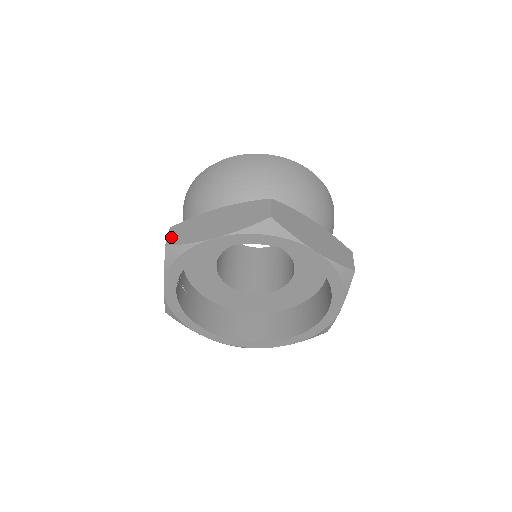
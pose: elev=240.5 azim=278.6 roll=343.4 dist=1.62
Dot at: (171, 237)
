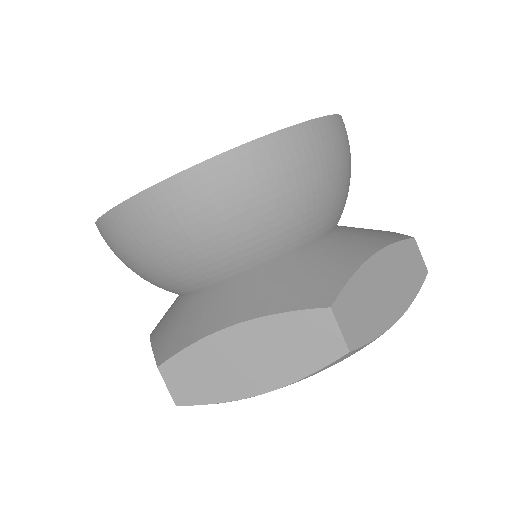
Dot at: occluded
